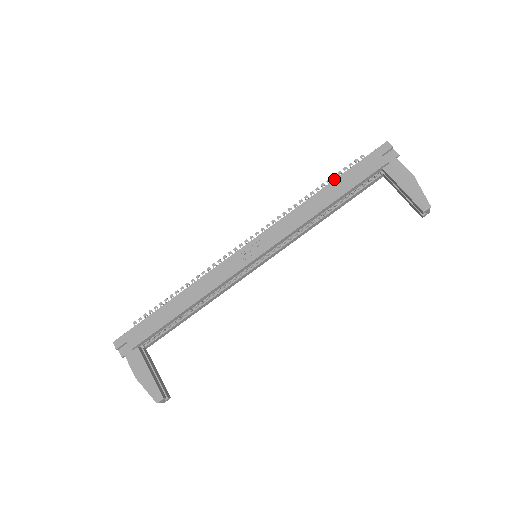
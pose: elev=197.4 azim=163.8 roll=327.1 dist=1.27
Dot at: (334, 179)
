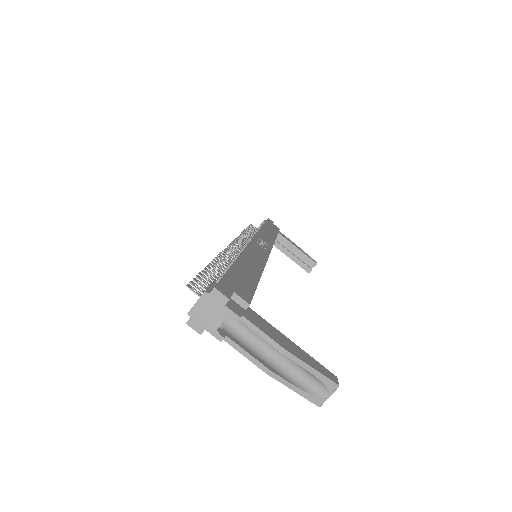
Dot at: (250, 229)
